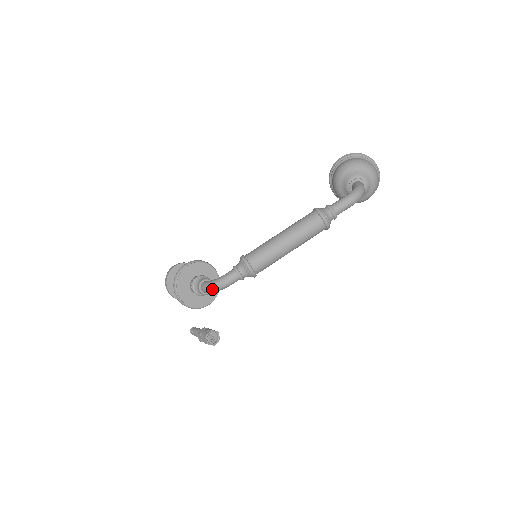
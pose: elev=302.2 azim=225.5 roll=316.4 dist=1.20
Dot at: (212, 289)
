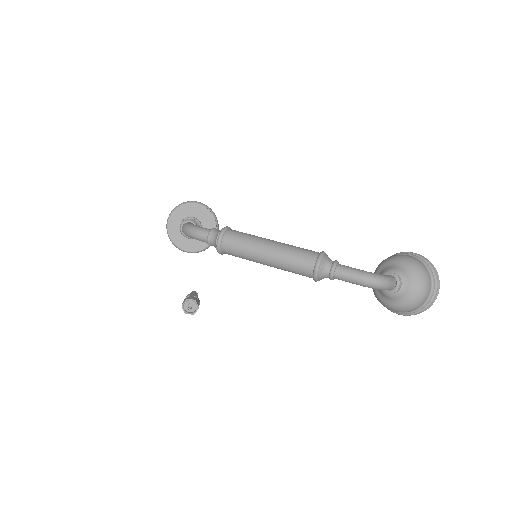
Dot at: (184, 229)
